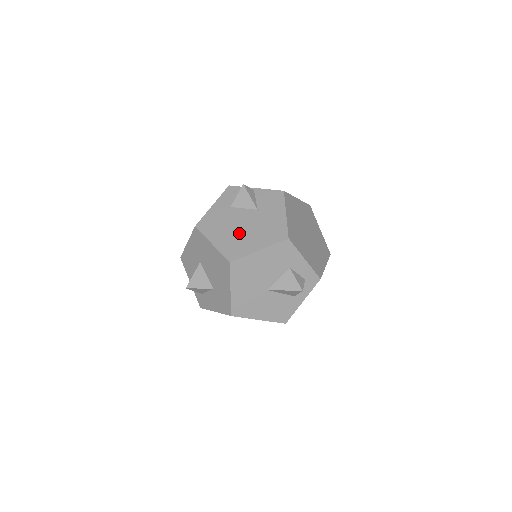
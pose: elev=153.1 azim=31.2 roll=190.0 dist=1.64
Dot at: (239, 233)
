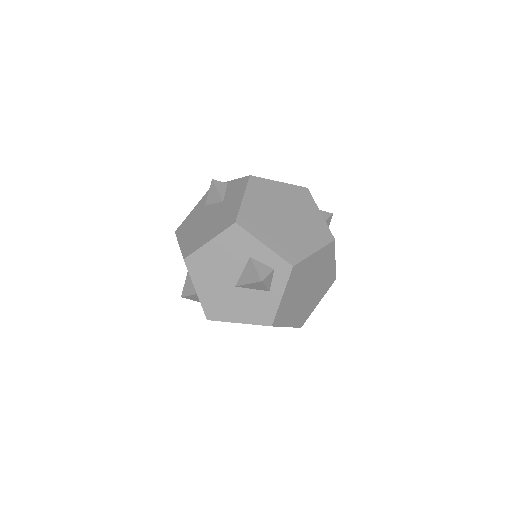
Dot at: (201, 229)
